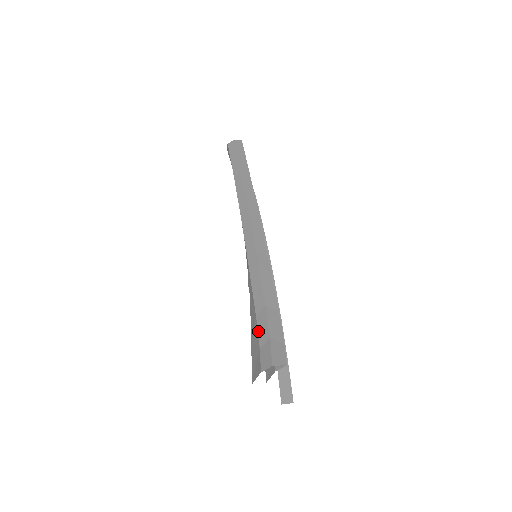
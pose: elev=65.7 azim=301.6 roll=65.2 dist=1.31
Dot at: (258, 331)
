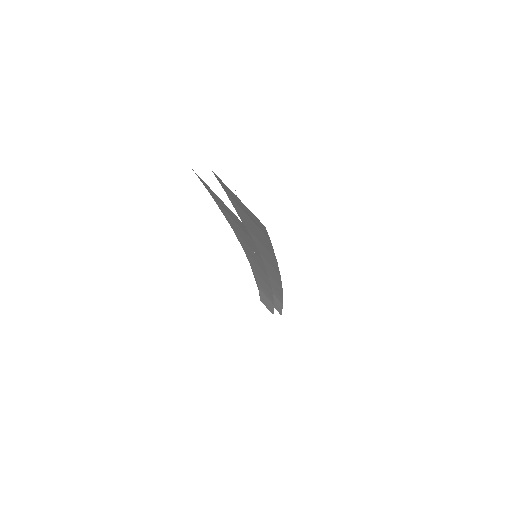
Dot at: occluded
